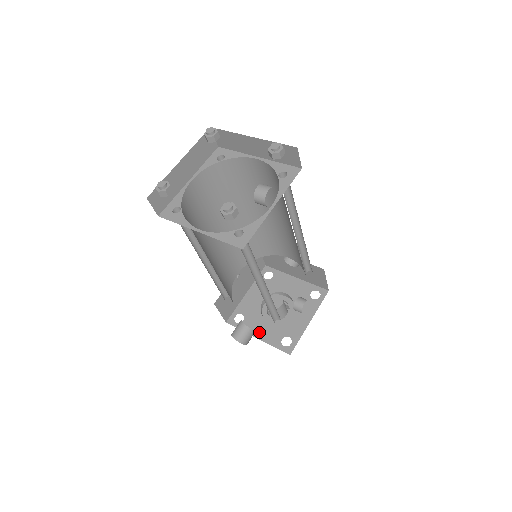
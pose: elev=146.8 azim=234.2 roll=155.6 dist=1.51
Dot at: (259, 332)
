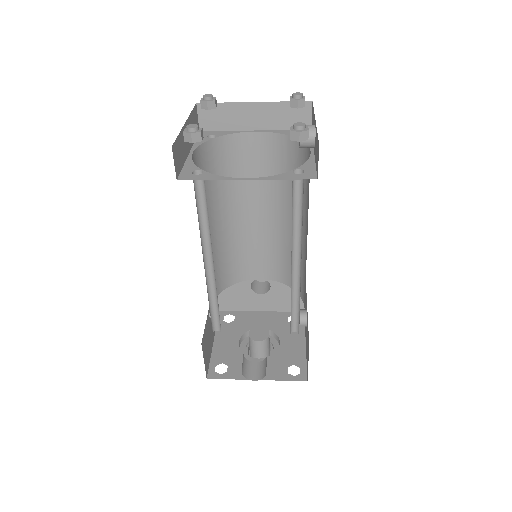
Dot at: occluded
